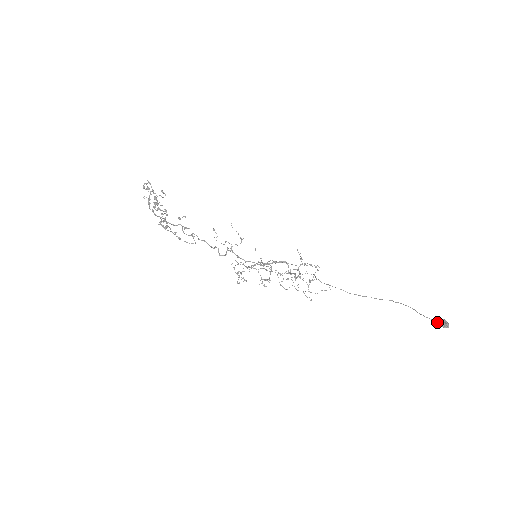
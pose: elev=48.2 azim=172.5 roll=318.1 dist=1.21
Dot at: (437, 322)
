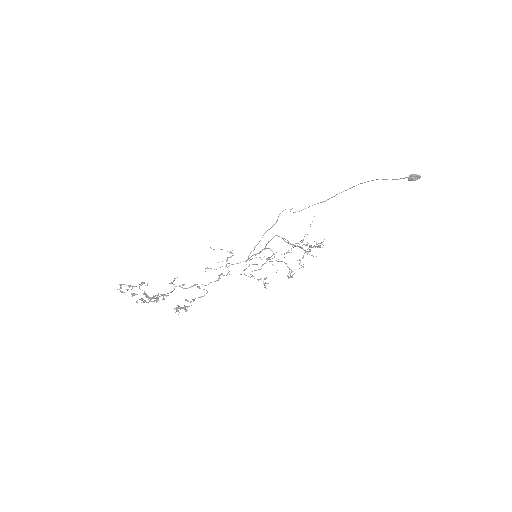
Dot at: (410, 180)
